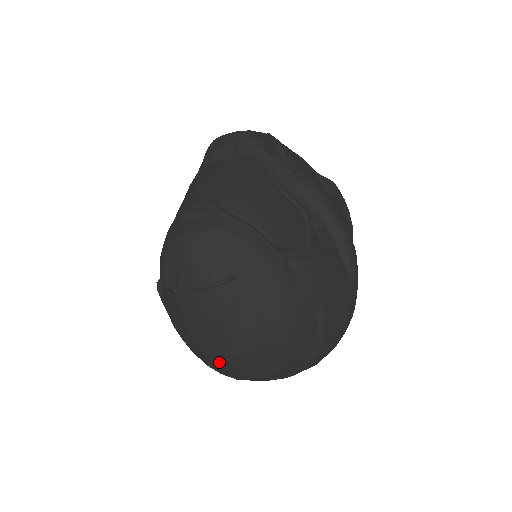
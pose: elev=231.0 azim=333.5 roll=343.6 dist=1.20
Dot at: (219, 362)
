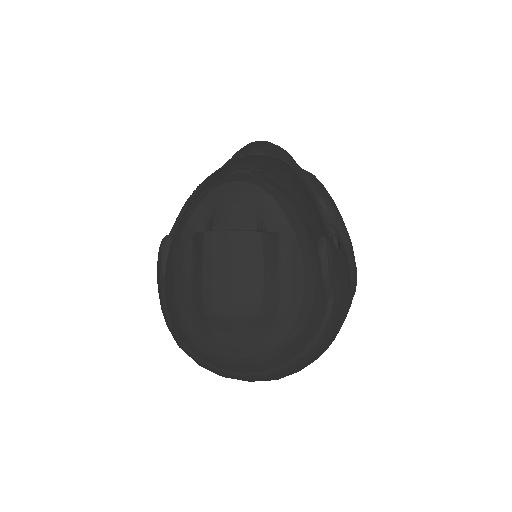
Dot at: (220, 325)
